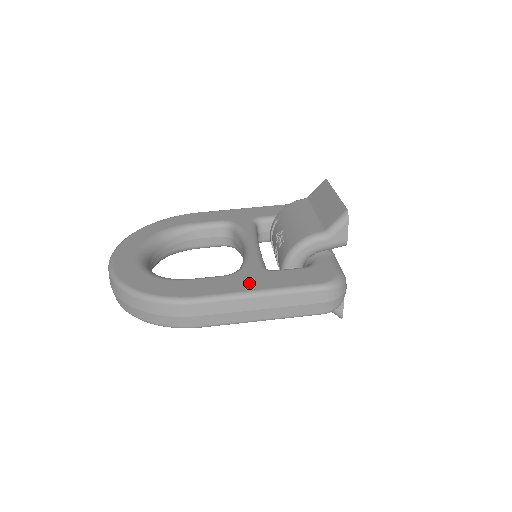
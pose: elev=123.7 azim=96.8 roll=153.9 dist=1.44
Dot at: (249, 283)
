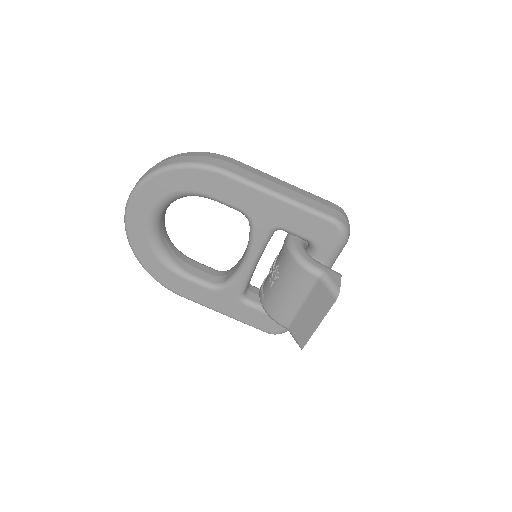
Dot at: (221, 305)
